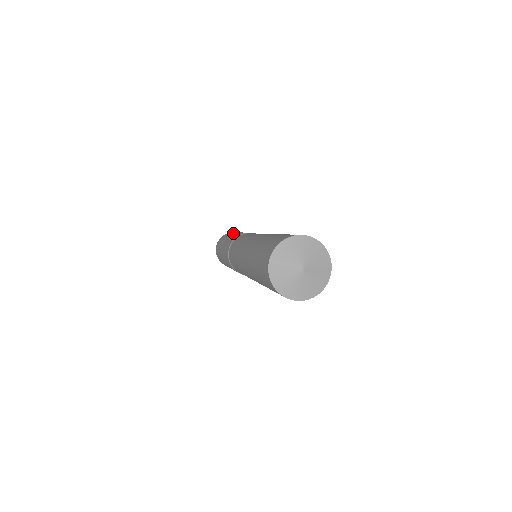
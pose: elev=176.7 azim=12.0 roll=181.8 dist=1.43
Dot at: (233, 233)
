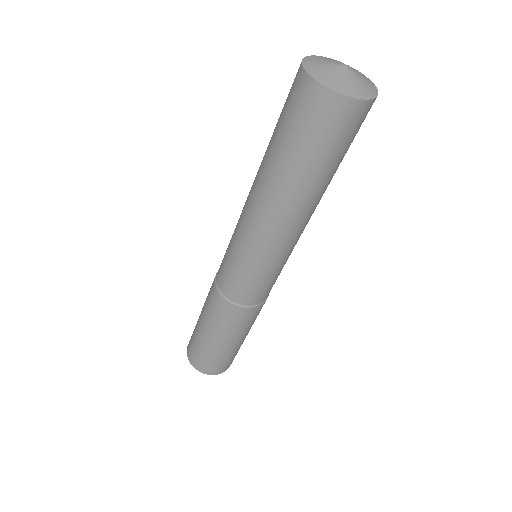
Dot at: occluded
